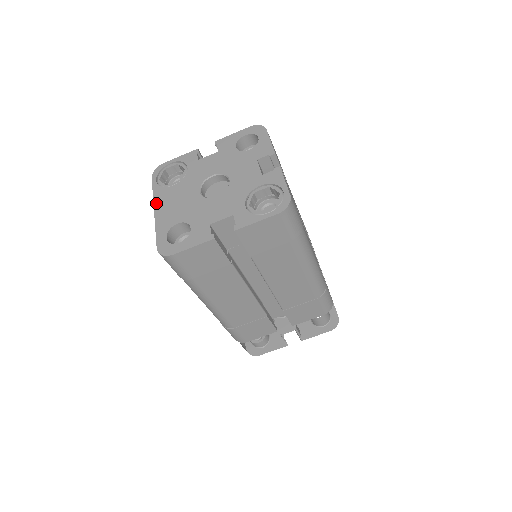
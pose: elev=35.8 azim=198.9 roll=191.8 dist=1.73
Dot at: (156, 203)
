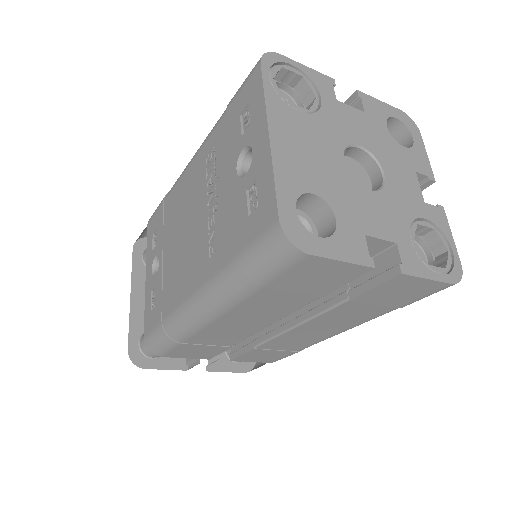
Dot at: (273, 121)
